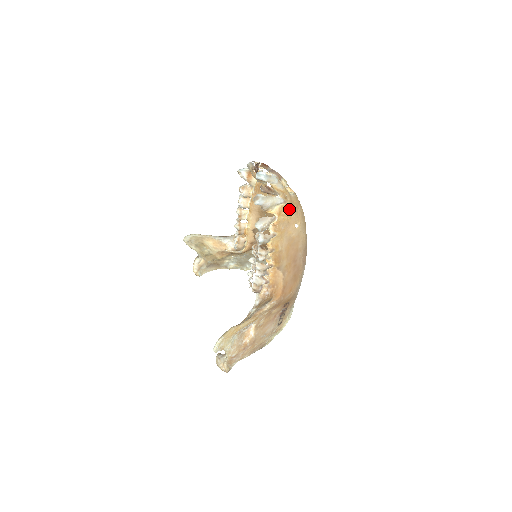
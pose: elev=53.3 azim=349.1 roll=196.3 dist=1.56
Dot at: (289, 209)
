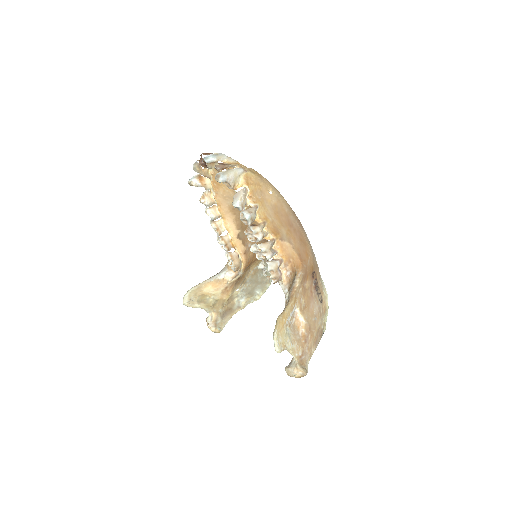
Dot at: (253, 177)
